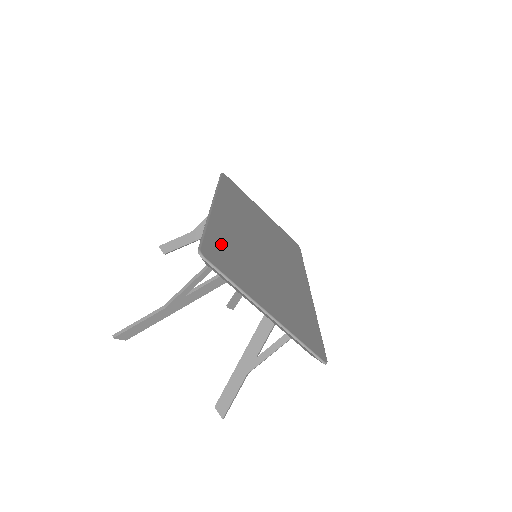
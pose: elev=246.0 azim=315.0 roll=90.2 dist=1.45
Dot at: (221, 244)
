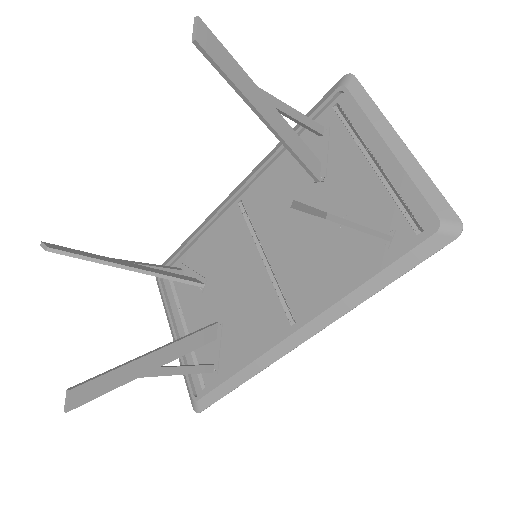
Dot at: (314, 136)
